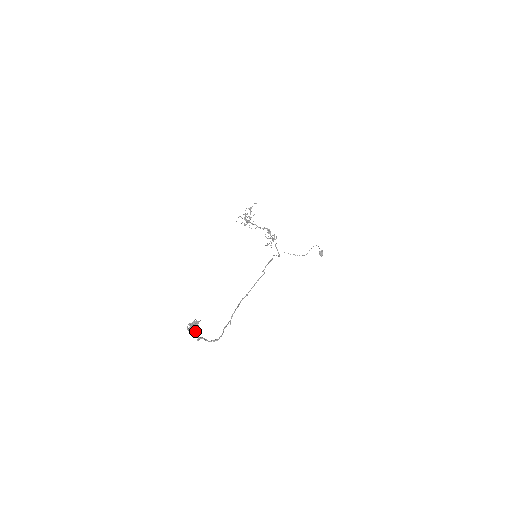
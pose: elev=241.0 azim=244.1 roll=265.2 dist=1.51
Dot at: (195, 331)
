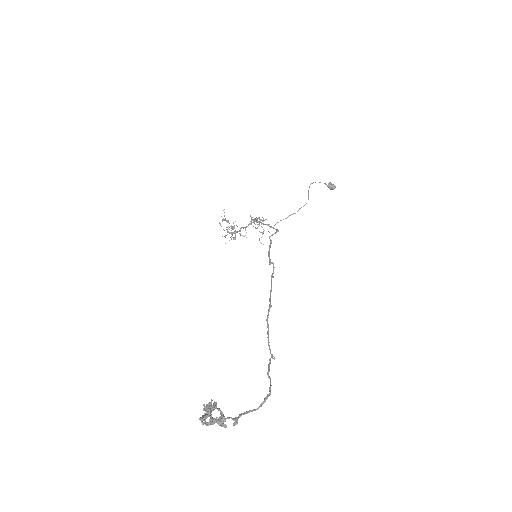
Dot at: occluded
